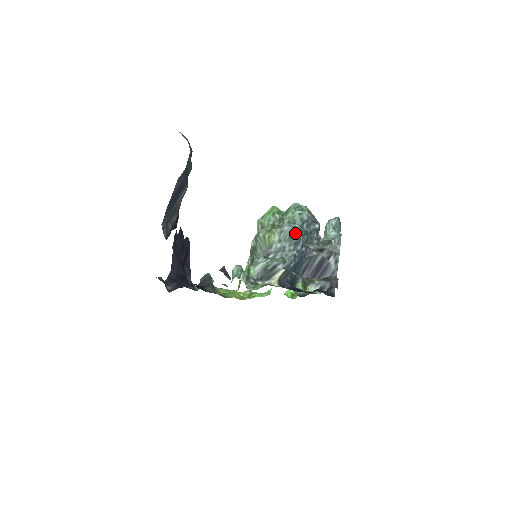
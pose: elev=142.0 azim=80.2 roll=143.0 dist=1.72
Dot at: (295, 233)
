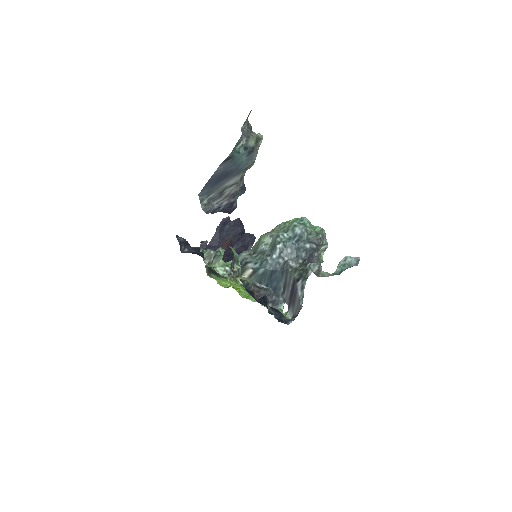
Dot at: (277, 240)
